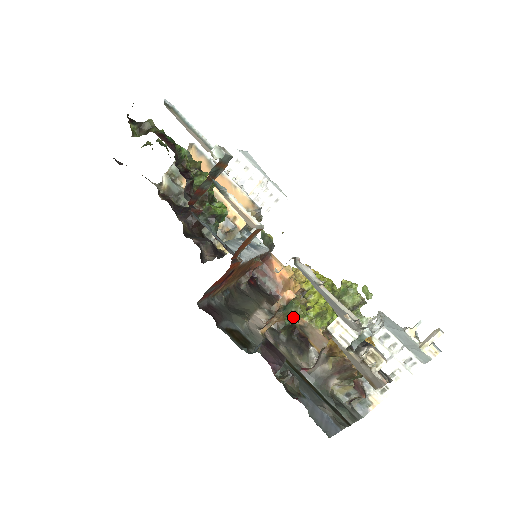
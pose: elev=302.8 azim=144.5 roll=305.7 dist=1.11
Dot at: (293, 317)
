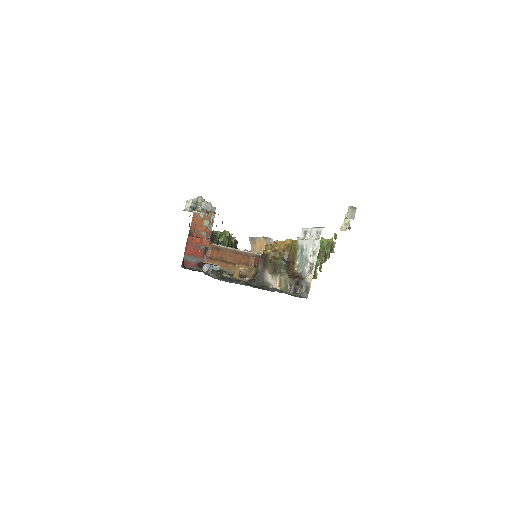
Dot at: occluded
